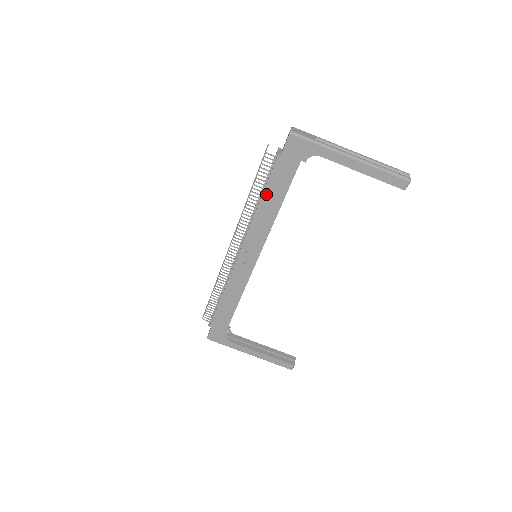
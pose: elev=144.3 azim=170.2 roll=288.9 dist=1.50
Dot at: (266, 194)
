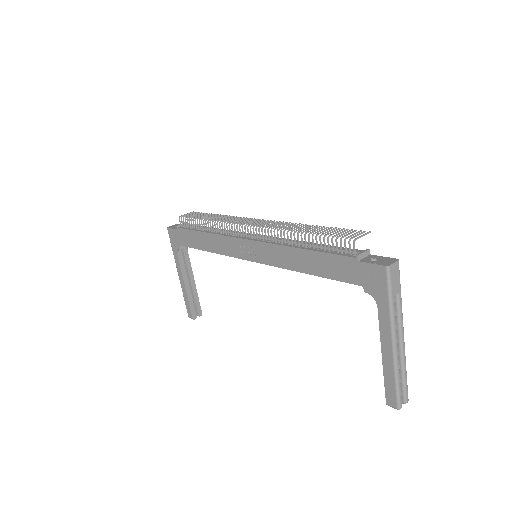
Dot at: (313, 254)
